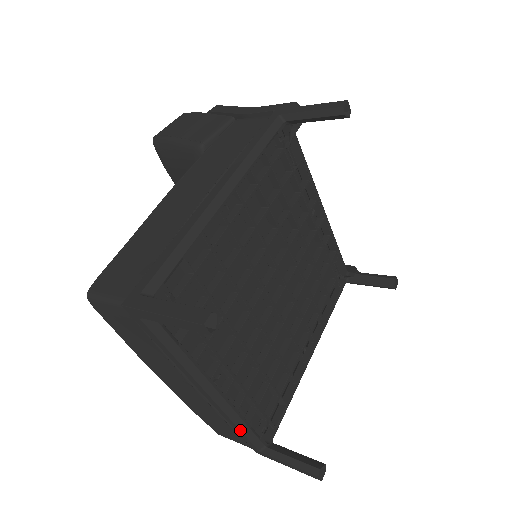
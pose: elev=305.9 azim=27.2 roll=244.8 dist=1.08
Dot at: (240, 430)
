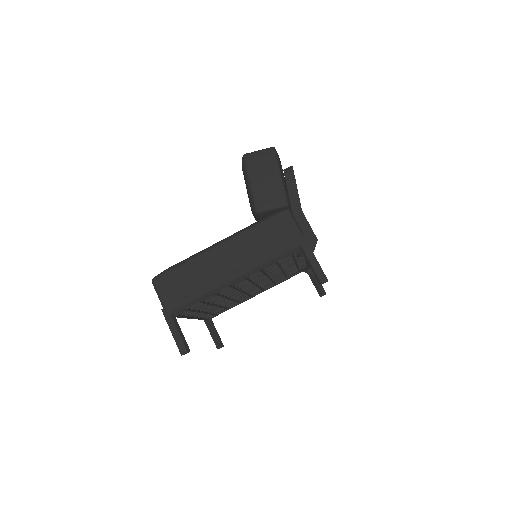
Dot at: occluded
